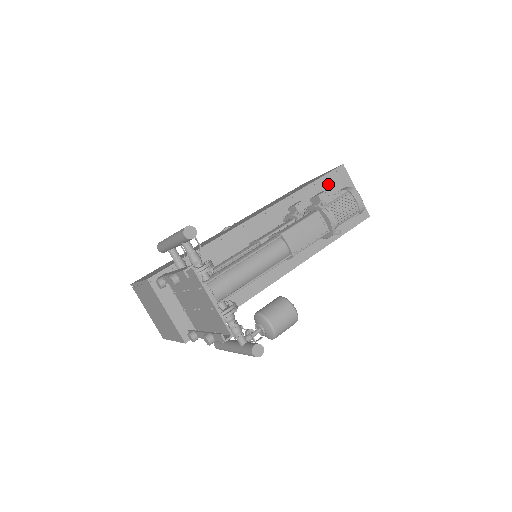
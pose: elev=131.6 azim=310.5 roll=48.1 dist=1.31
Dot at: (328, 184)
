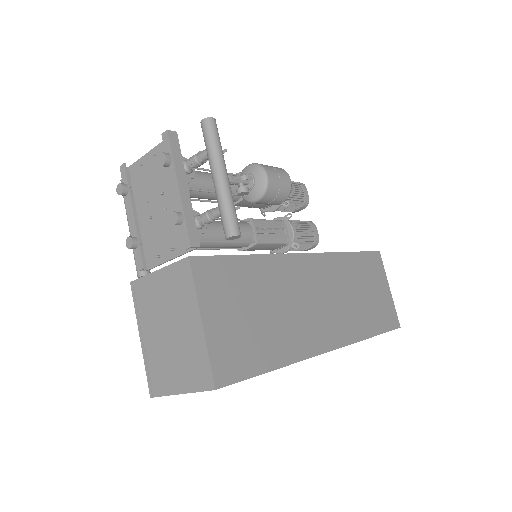
Dot at: occluded
